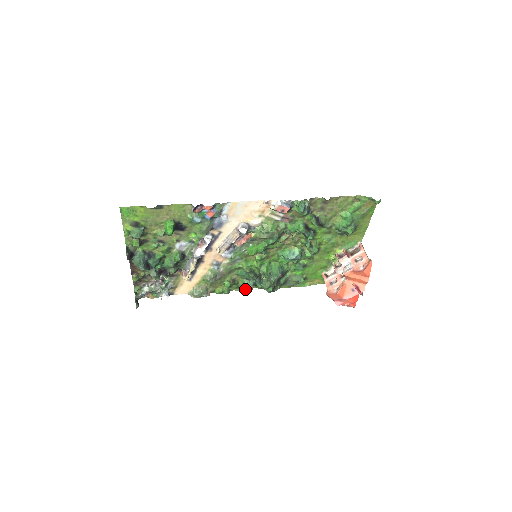
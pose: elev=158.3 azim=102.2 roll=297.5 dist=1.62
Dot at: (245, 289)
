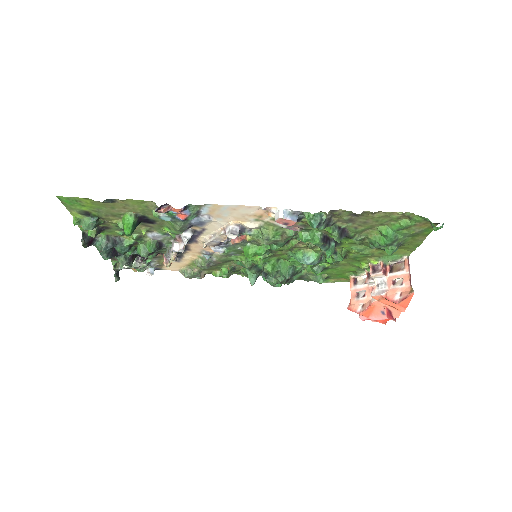
Dot at: occluded
